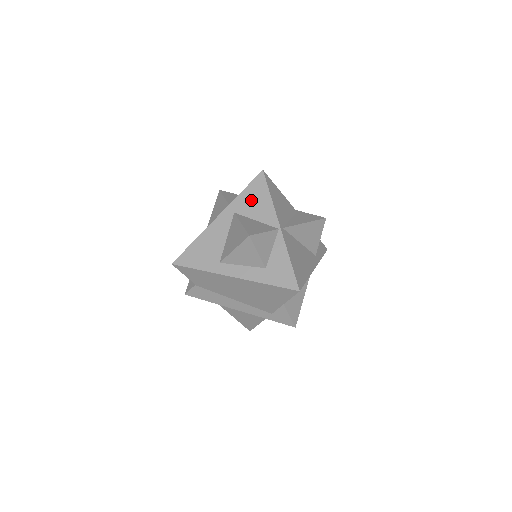
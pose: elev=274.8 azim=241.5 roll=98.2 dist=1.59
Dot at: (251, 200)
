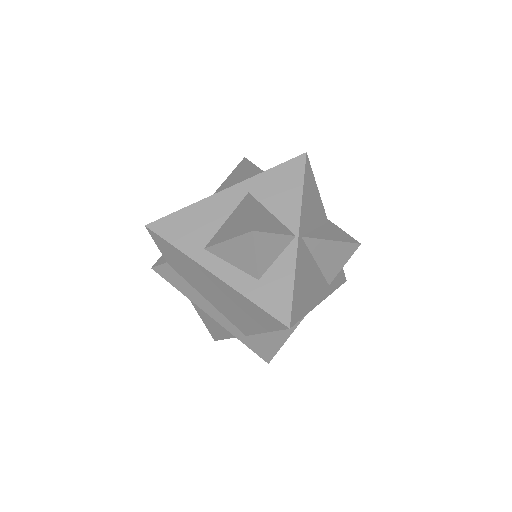
Dot at: (276, 185)
